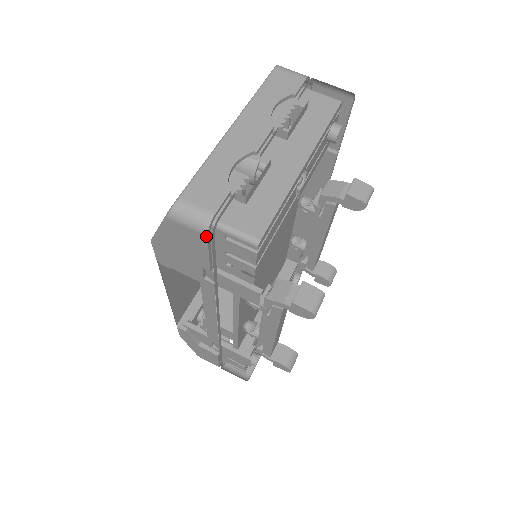
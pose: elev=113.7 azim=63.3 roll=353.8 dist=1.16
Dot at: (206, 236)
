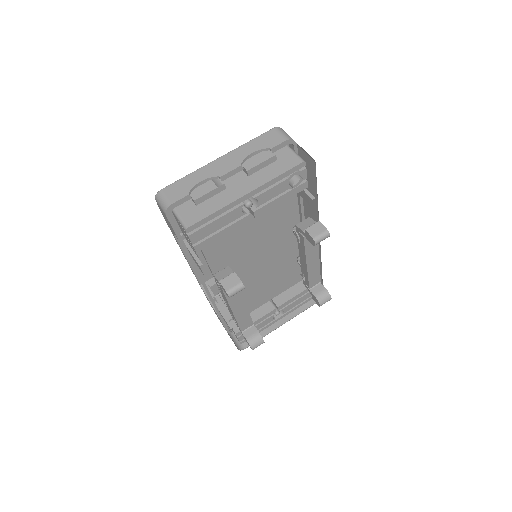
Dot at: (166, 215)
